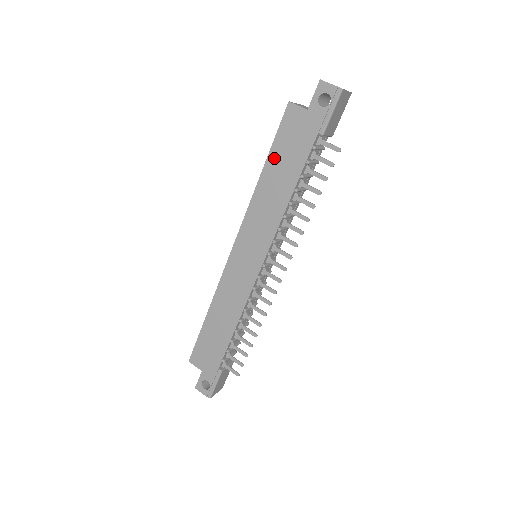
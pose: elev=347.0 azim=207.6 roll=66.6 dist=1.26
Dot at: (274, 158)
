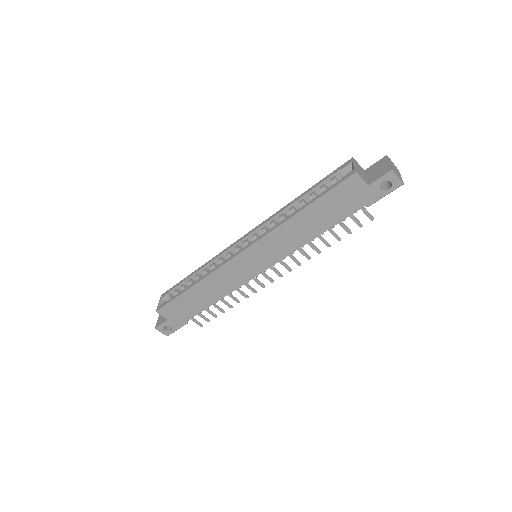
Dot at: (318, 206)
